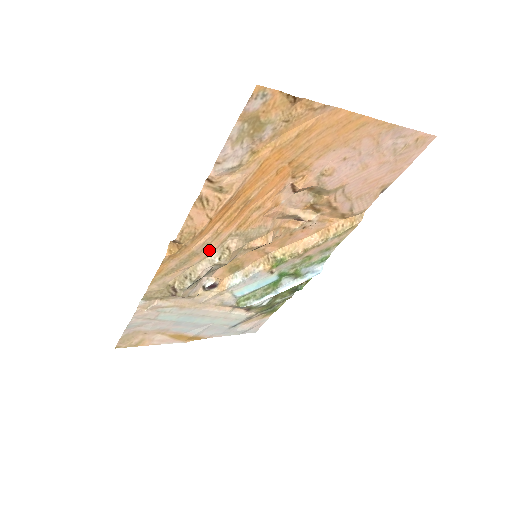
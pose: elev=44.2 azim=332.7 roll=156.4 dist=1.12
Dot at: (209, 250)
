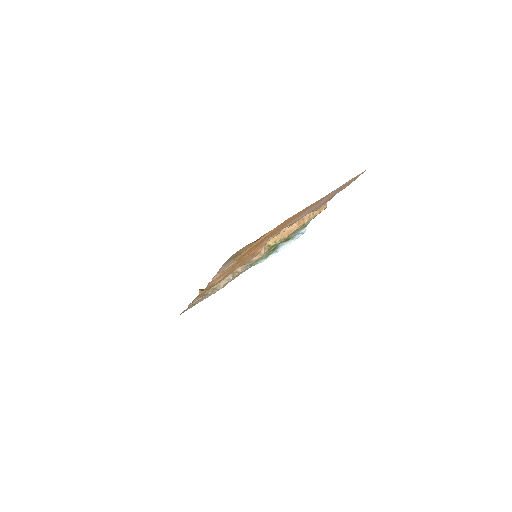
Dot at: occluded
